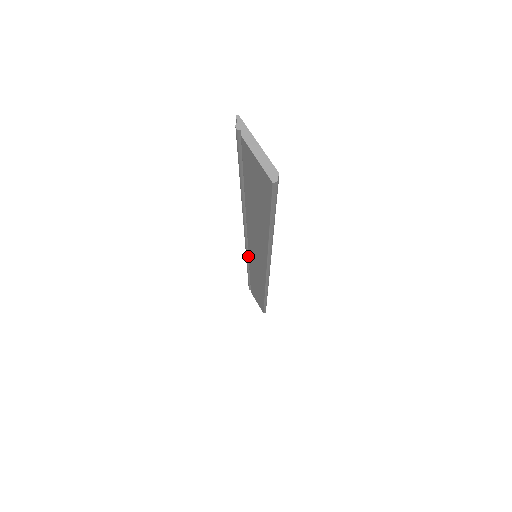
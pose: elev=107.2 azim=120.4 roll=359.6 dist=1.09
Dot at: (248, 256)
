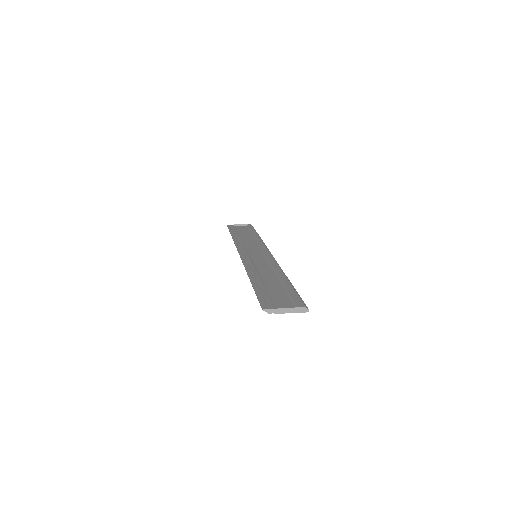
Dot at: occluded
